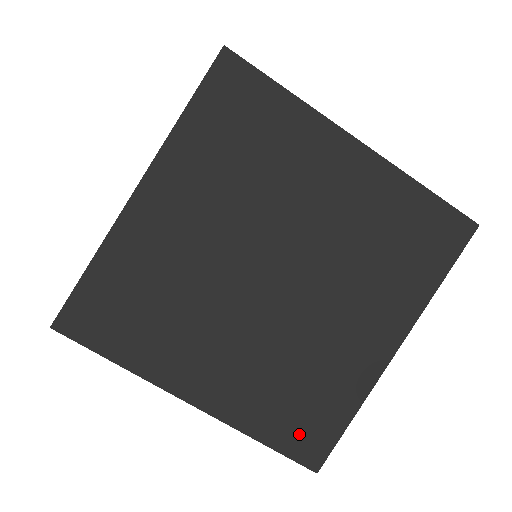
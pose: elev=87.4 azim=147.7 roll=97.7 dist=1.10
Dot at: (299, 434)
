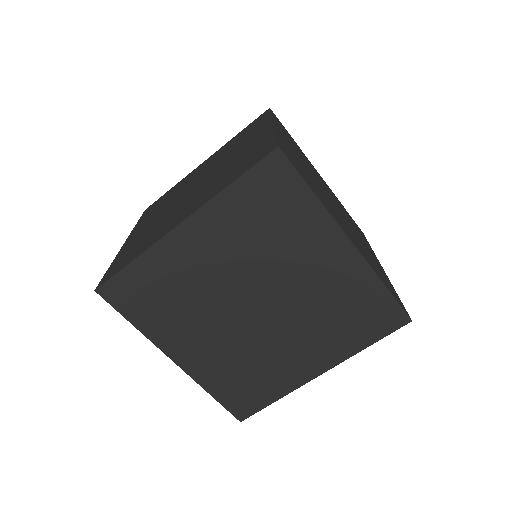
Dot at: (237, 399)
